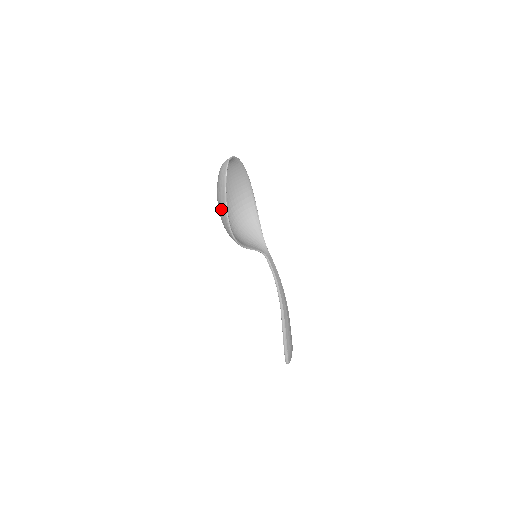
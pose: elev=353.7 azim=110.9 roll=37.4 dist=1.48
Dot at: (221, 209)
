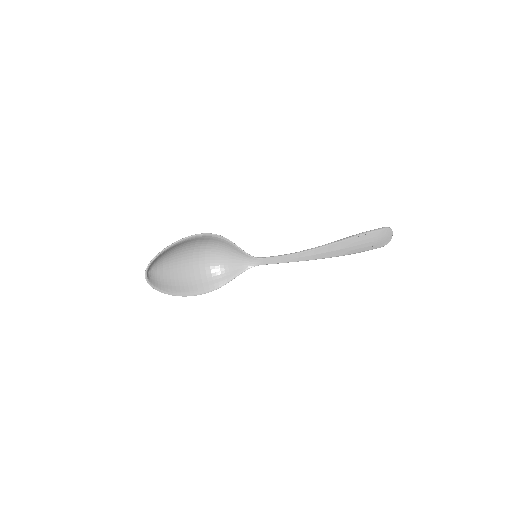
Dot at: (179, 288)
